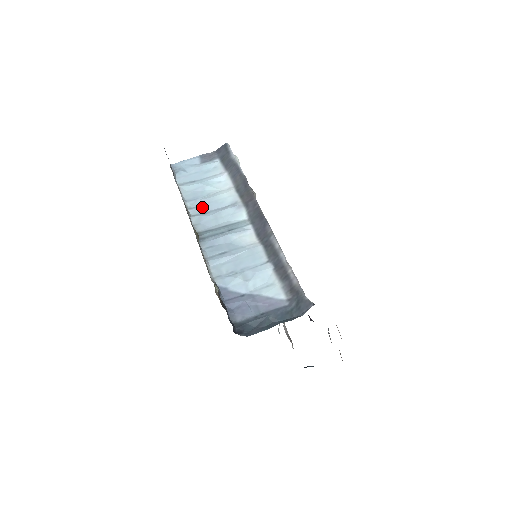
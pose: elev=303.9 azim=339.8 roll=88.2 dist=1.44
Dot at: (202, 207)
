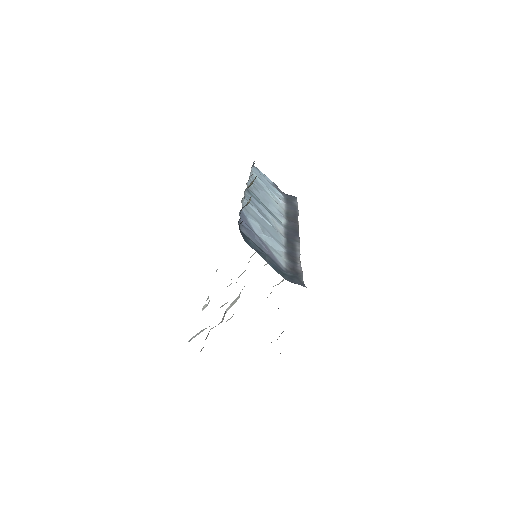
Dot at: (259, 189)
